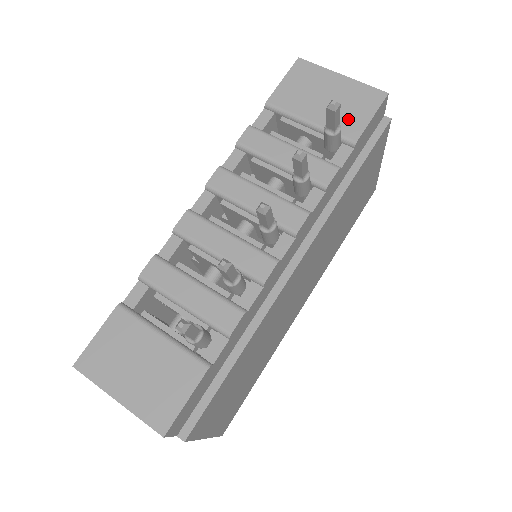
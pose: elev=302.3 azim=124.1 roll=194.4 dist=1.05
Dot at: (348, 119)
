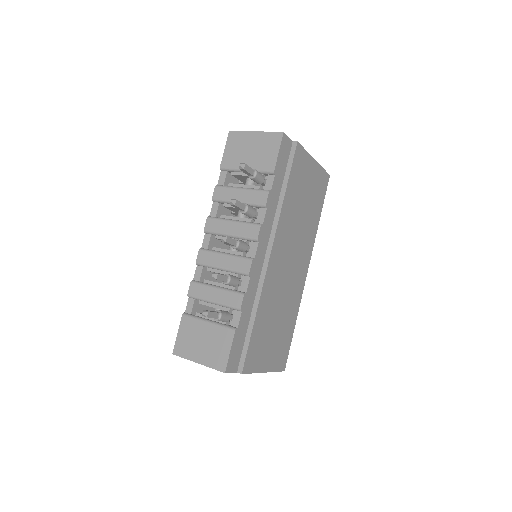
Dot at: (266, 159)
